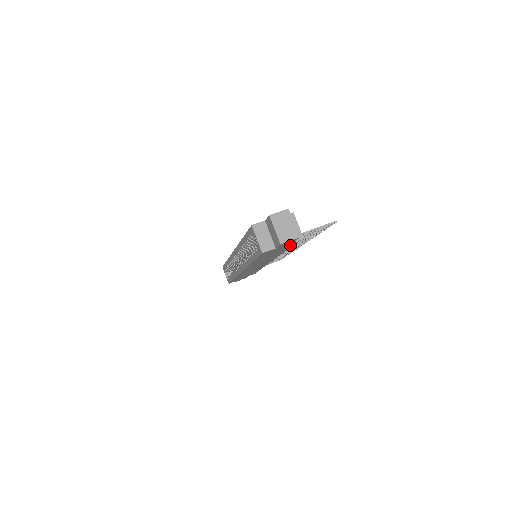
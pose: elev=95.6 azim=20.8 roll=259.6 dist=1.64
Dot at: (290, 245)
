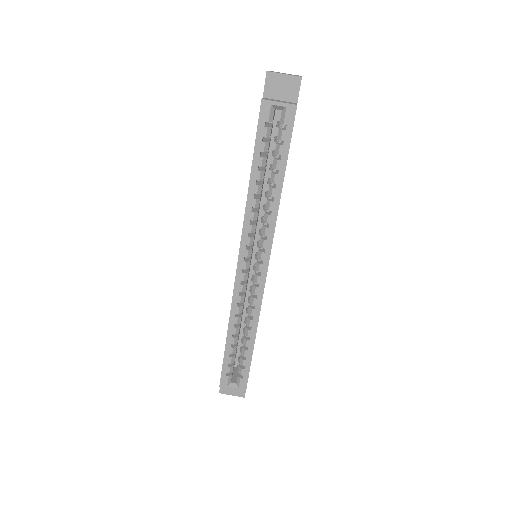
Dot at: occluded
